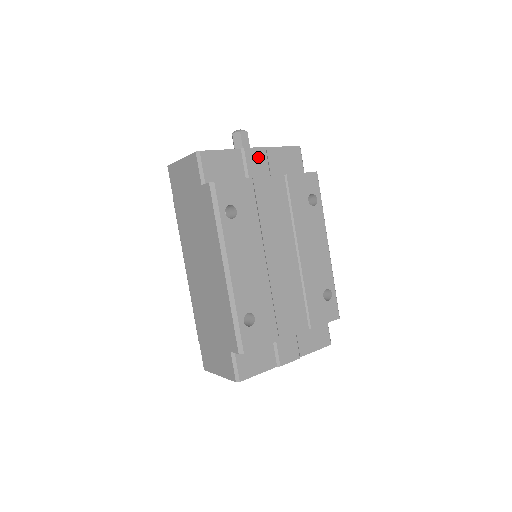
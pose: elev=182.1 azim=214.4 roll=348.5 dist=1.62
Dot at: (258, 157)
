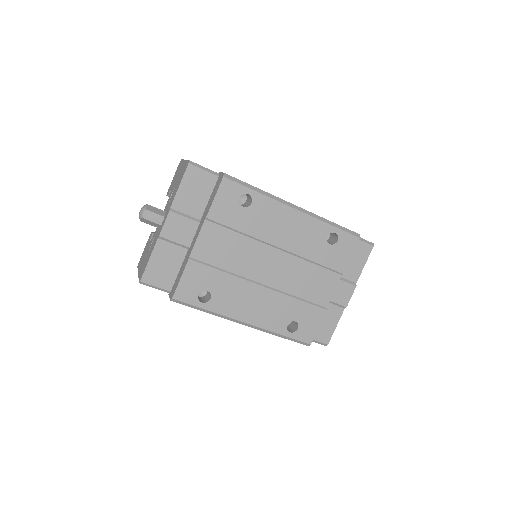
Dot at: (174, 225)
